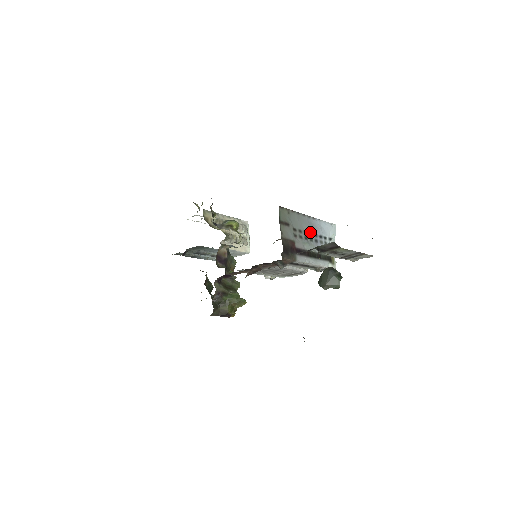
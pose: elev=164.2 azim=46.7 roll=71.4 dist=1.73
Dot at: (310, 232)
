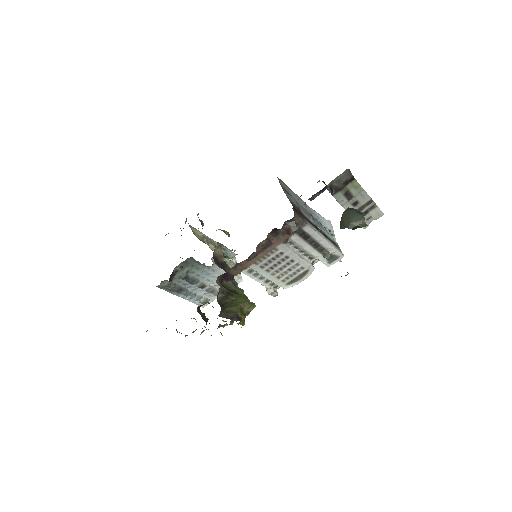
Dot at: (310, 213)
